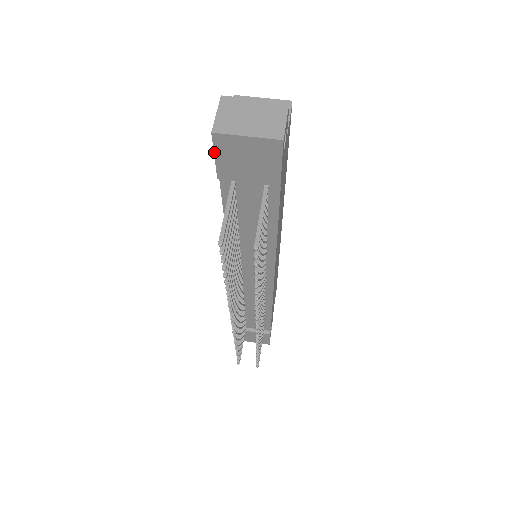
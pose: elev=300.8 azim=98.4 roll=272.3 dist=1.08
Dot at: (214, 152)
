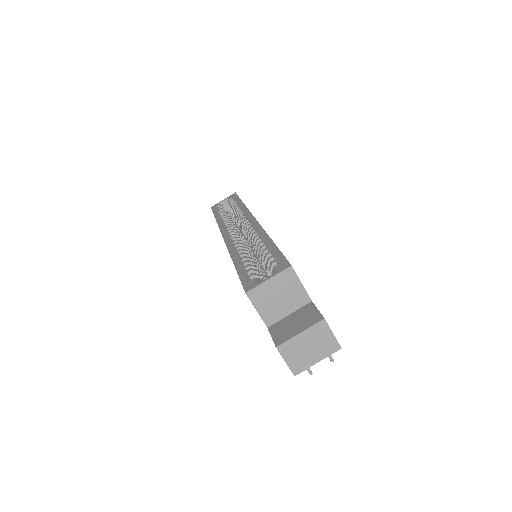
Dot at: occluded
